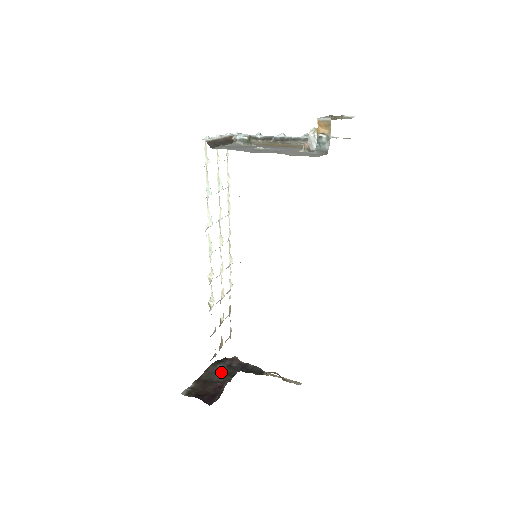
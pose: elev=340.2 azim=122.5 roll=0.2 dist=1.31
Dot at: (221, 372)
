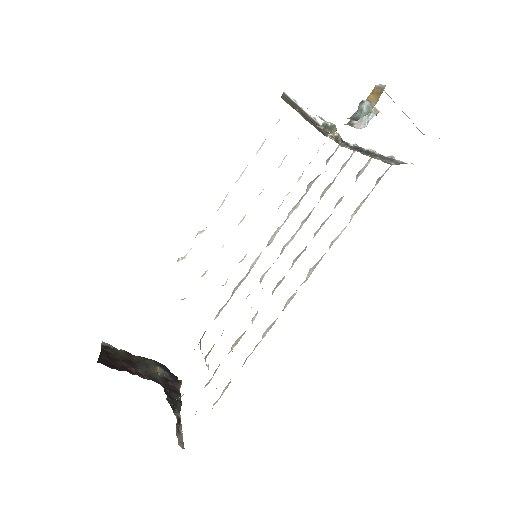
Dot at: (152, 371)
